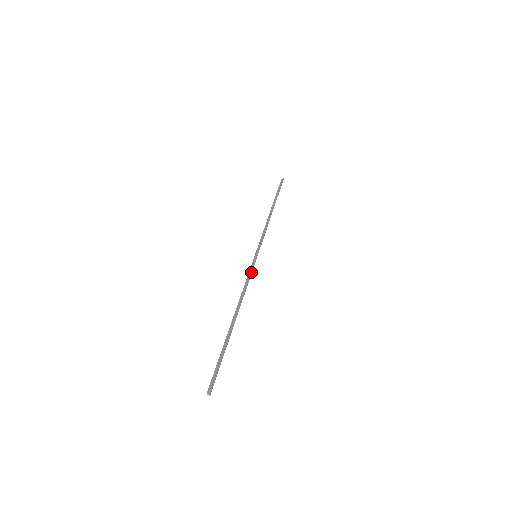
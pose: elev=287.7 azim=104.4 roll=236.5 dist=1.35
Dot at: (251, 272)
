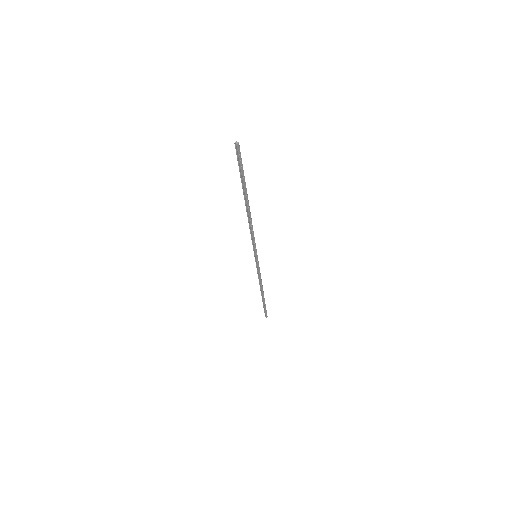
Dot at: occluded
